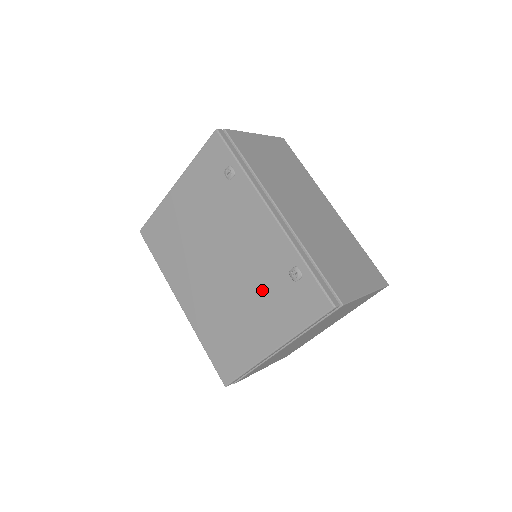
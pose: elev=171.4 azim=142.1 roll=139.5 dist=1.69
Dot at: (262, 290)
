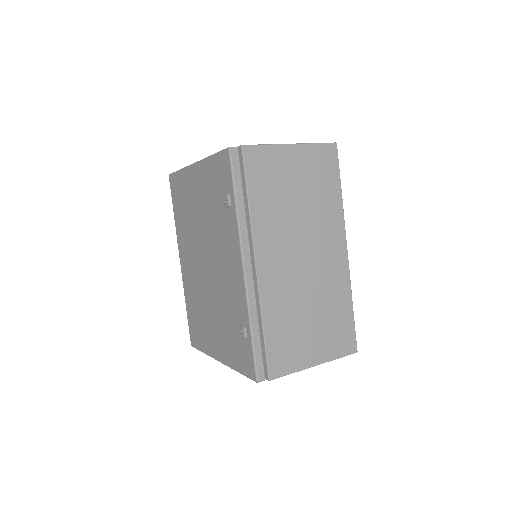
Dot at: (223, 316)
